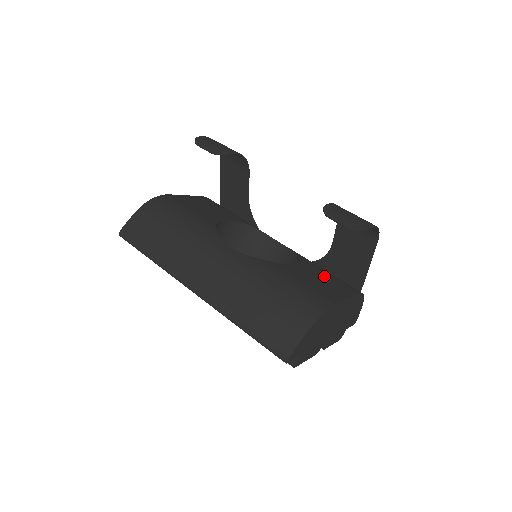
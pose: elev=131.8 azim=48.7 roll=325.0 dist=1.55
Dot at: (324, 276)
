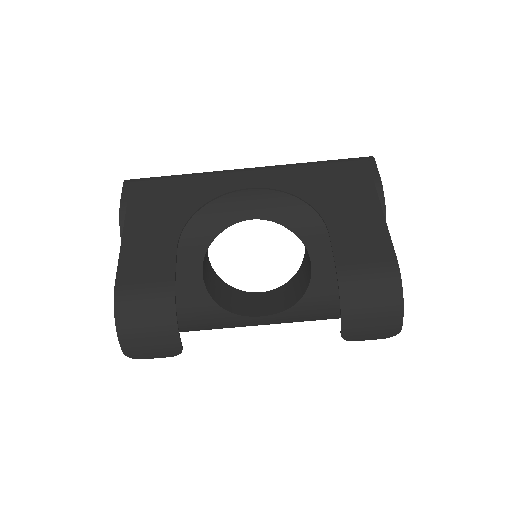
Dot at: occluded
